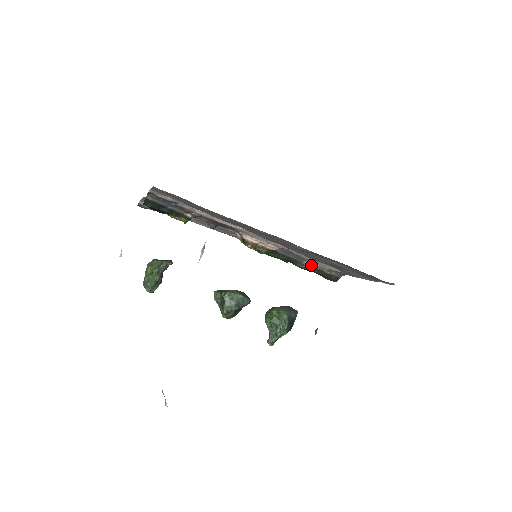
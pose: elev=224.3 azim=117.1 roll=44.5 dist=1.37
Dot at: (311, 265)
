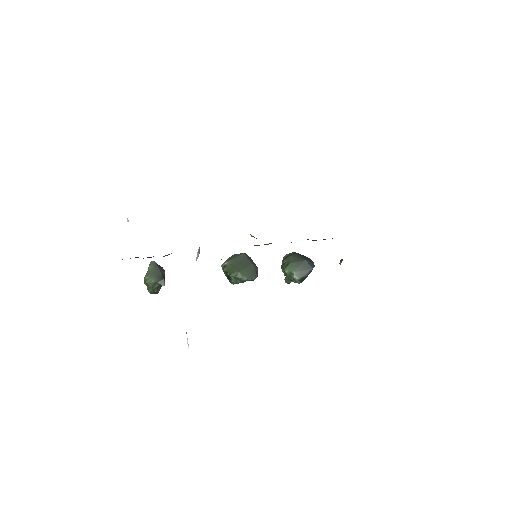
Dot at: occluded
